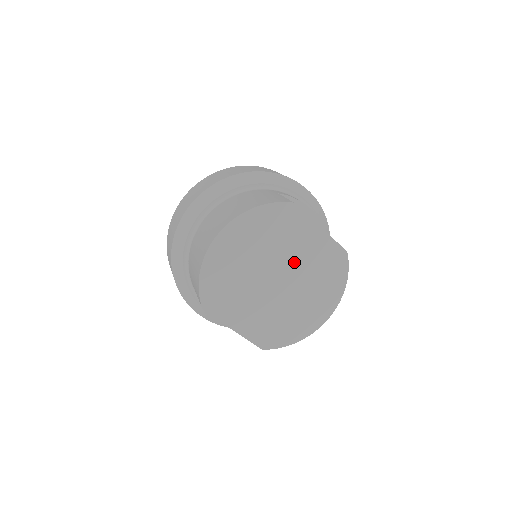
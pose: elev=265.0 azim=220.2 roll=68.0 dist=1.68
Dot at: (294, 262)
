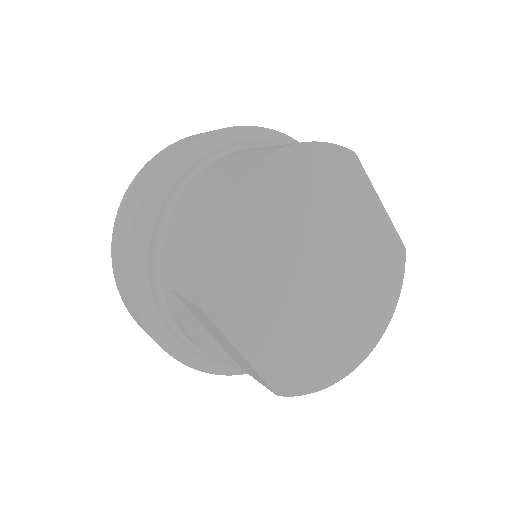
Dot at: (342, 249)
